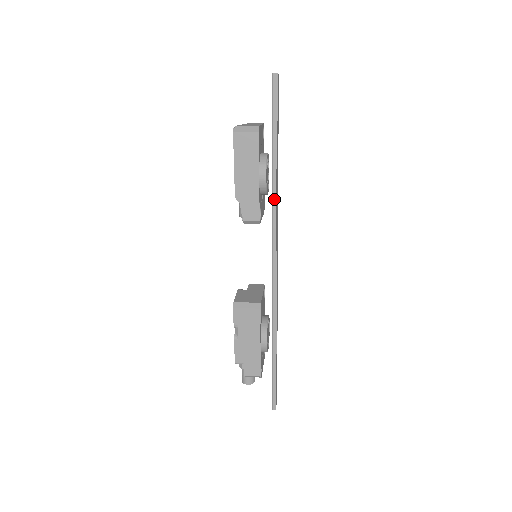
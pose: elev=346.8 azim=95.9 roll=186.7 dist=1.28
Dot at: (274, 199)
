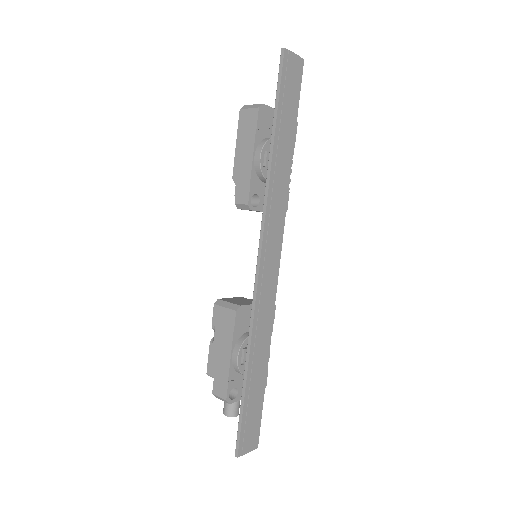
Dot at: (267, 183)
